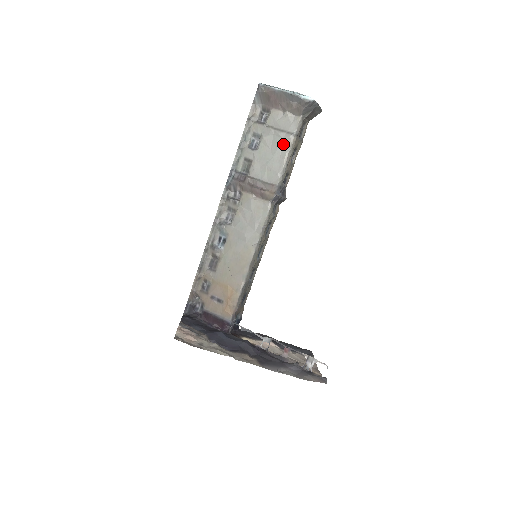
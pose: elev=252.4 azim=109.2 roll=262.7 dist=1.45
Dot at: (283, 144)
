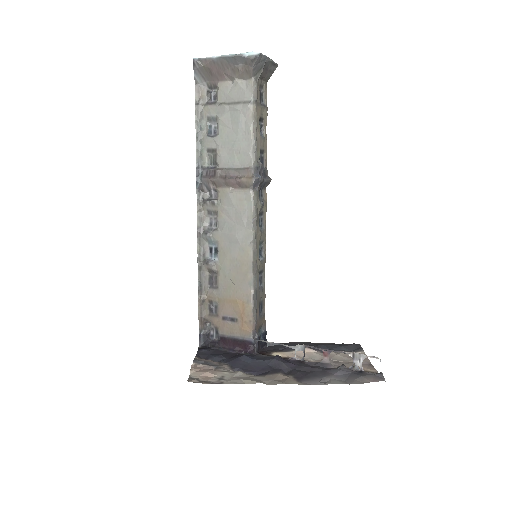
Dot at: (243, 118)
